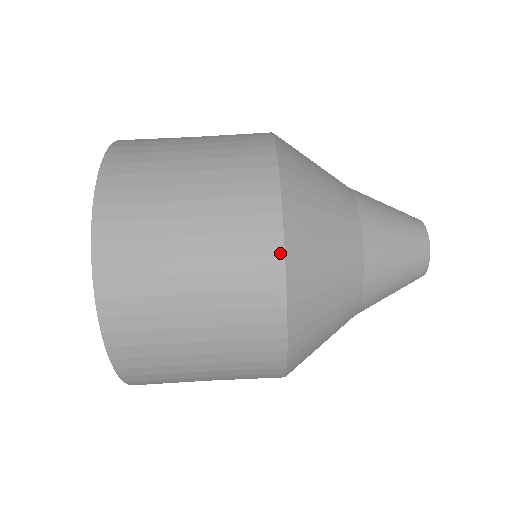
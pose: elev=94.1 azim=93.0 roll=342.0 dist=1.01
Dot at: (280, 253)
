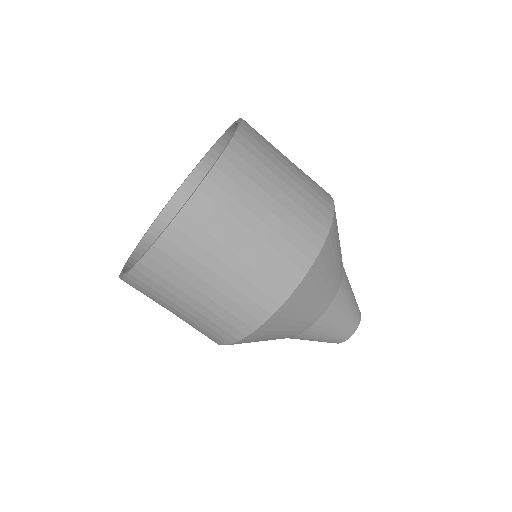
Dot at: (252, 330)
